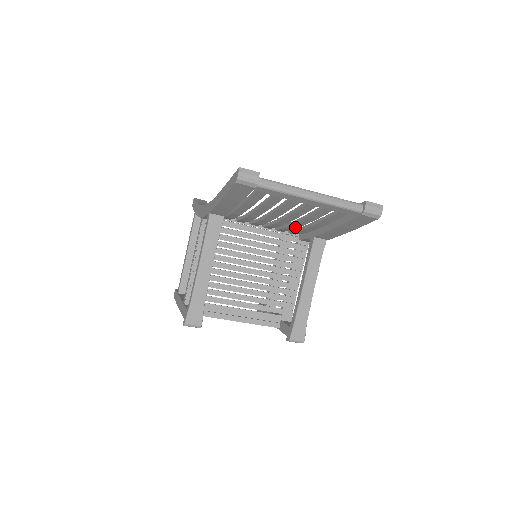
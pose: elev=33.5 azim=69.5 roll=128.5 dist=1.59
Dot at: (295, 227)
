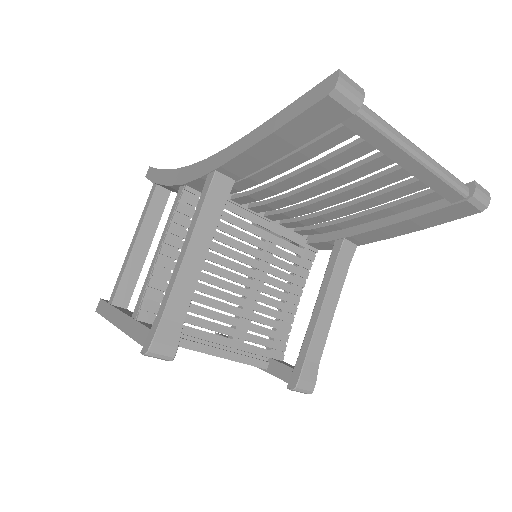
Dot at: (326, 218)
